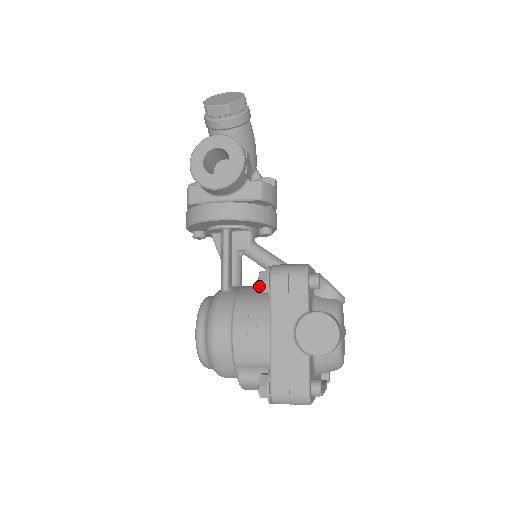
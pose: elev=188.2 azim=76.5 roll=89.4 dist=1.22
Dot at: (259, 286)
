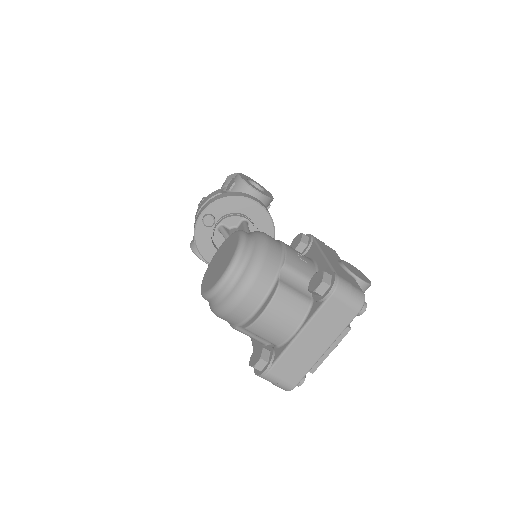
Dot at: (302, 237)
